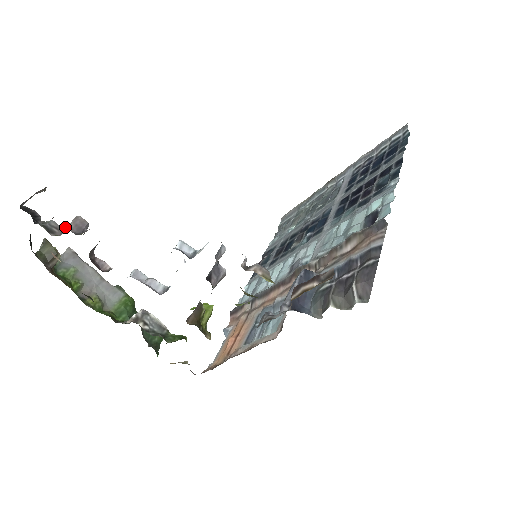
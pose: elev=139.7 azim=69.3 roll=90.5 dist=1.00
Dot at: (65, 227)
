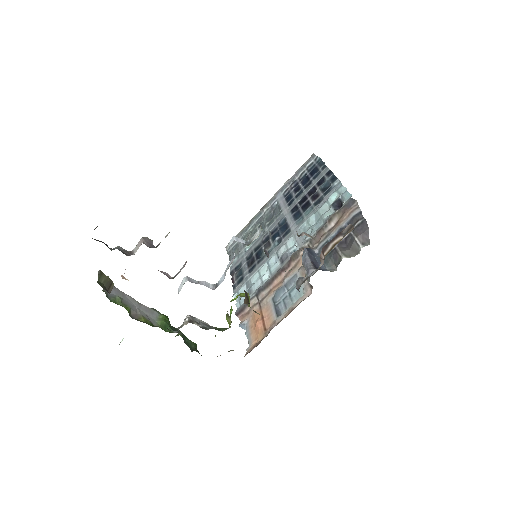
Dot at: (144, 243)
